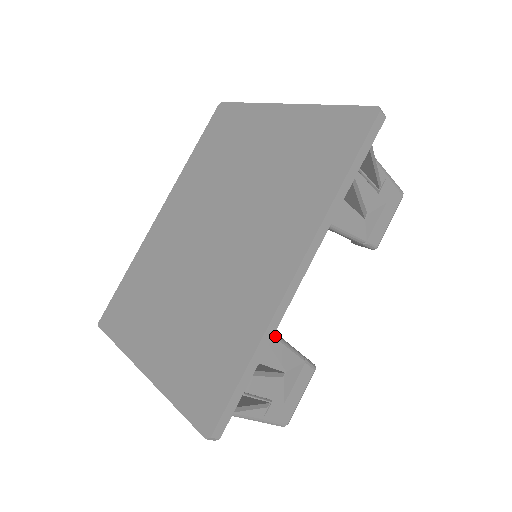
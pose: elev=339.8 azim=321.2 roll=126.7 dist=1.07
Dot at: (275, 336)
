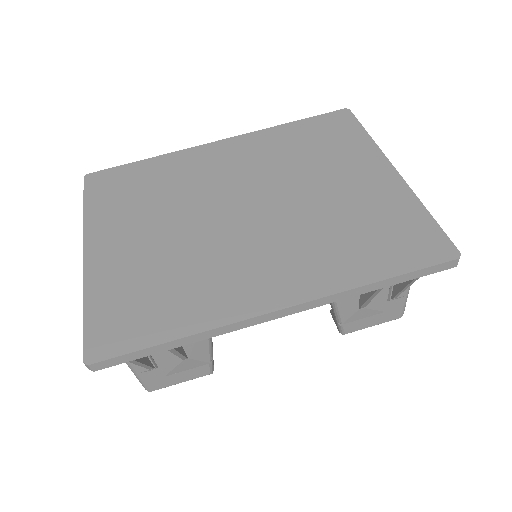
Dot at: occluded
